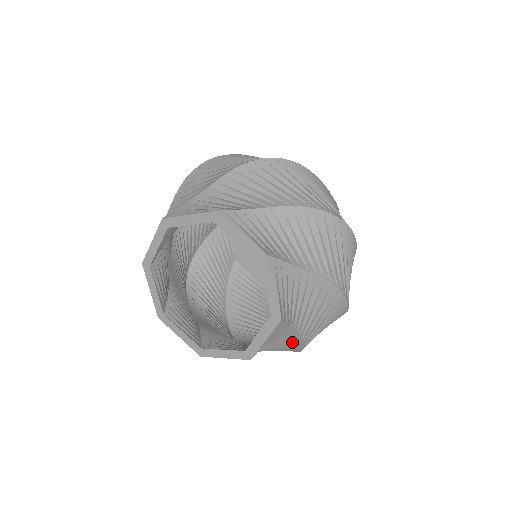
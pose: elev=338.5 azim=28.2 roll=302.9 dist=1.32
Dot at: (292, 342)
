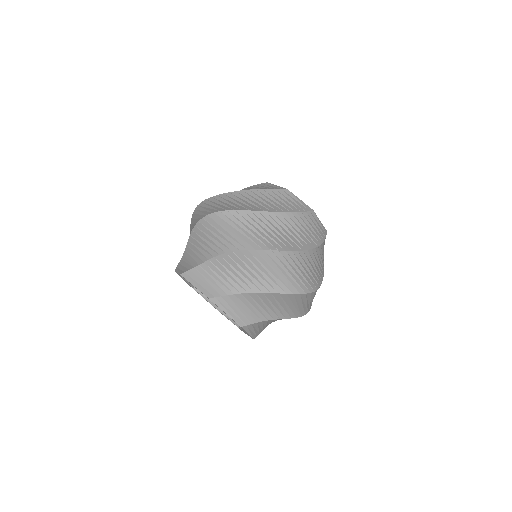
Dot at: occluded
